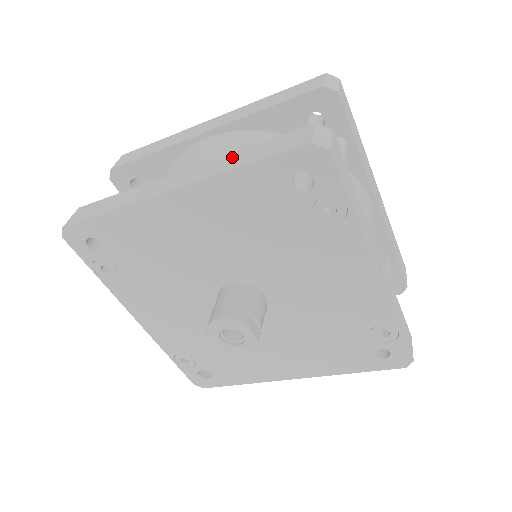
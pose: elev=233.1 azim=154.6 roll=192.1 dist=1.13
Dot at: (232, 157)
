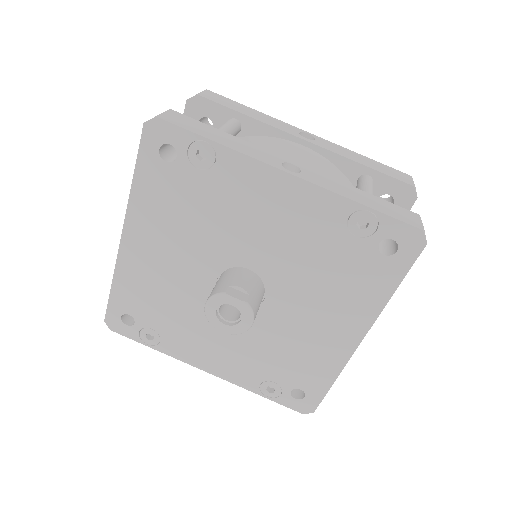
Dot at: occluded
